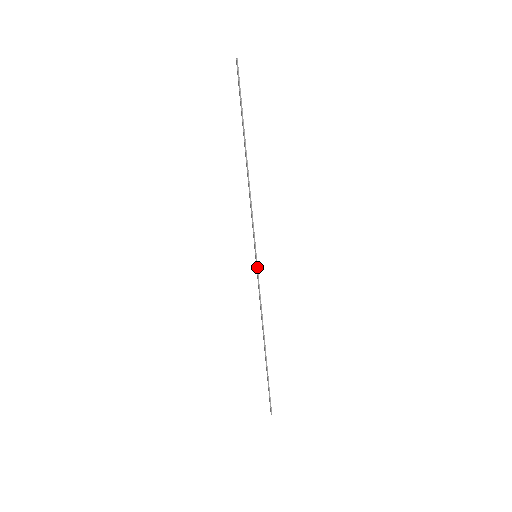
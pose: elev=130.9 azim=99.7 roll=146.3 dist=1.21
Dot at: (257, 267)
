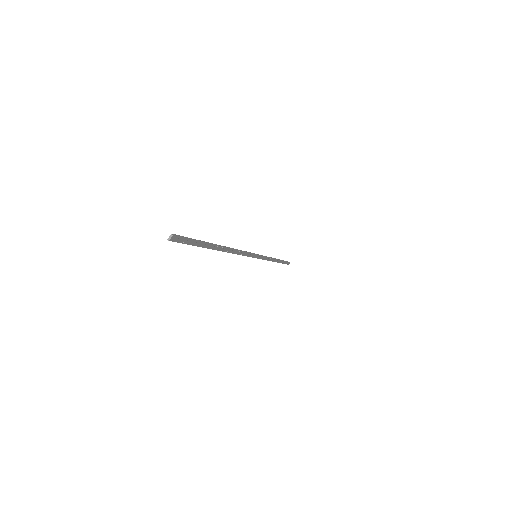
Dot at: (258, 258)
